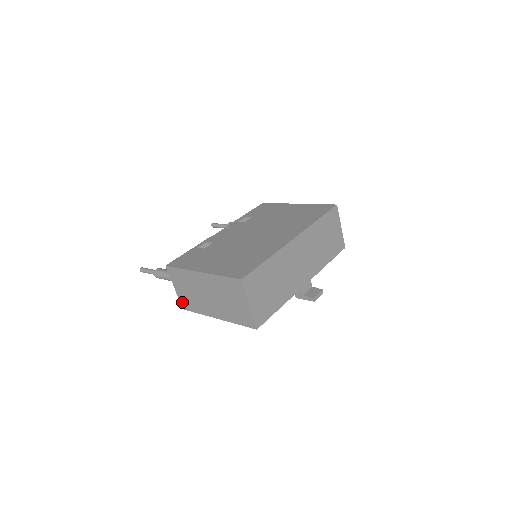
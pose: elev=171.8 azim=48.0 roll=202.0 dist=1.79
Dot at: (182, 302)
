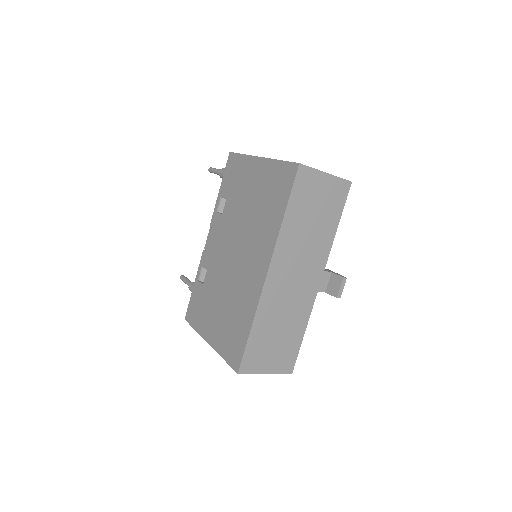
Dot at: occluded
